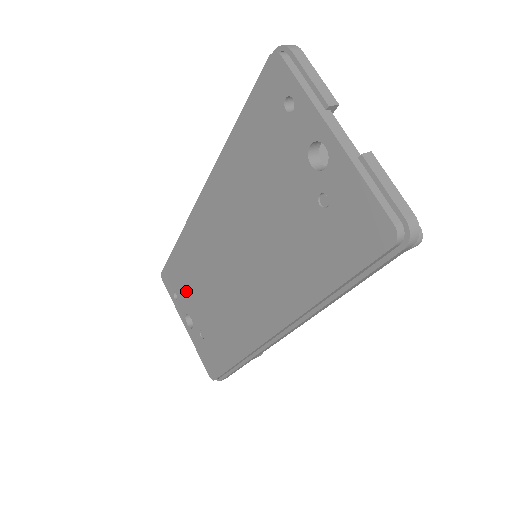
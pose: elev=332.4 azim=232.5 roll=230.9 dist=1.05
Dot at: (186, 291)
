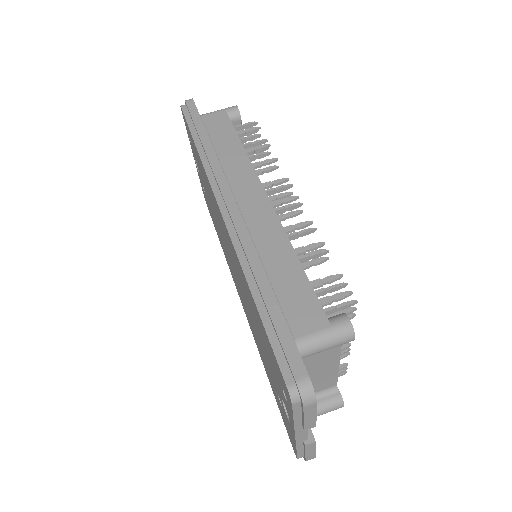
Dot at: (198, 165)
